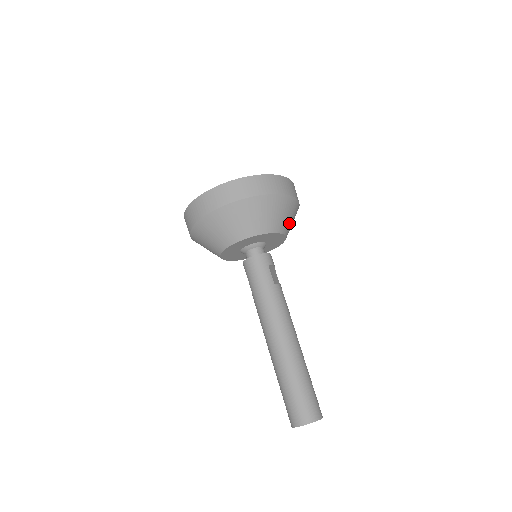
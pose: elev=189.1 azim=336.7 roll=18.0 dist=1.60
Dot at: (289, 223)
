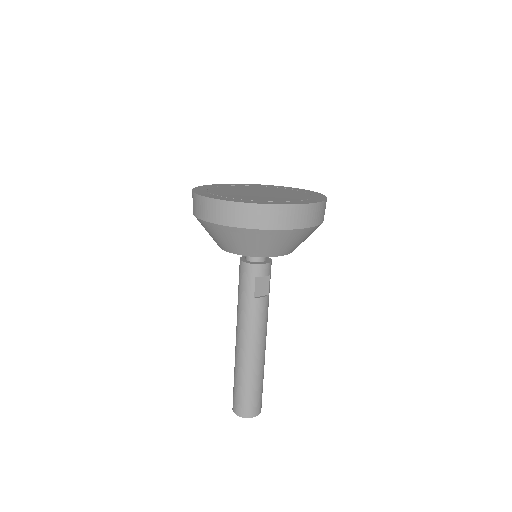
Dot at: (290, 246)
